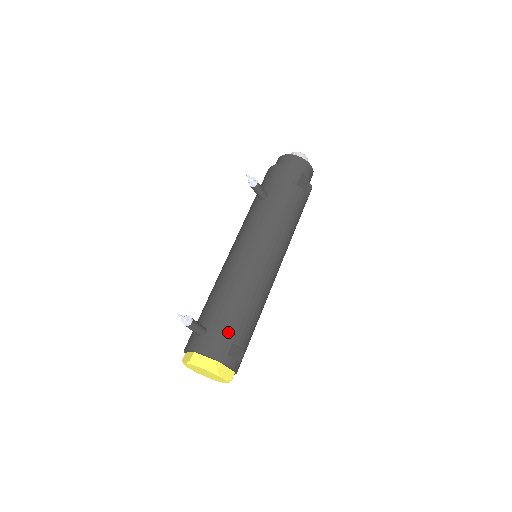
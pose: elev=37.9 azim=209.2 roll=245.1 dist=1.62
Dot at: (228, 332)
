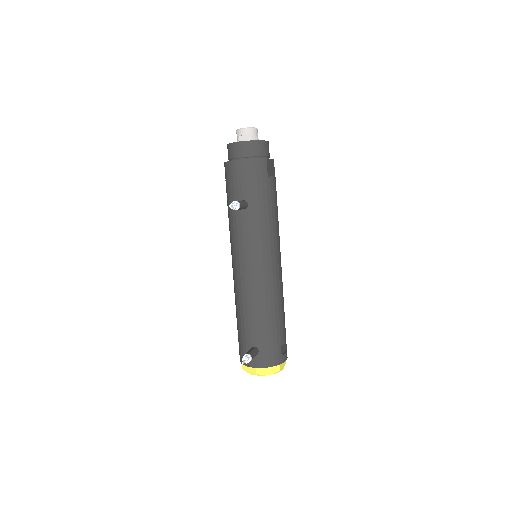
Dot at: (275, 341)
